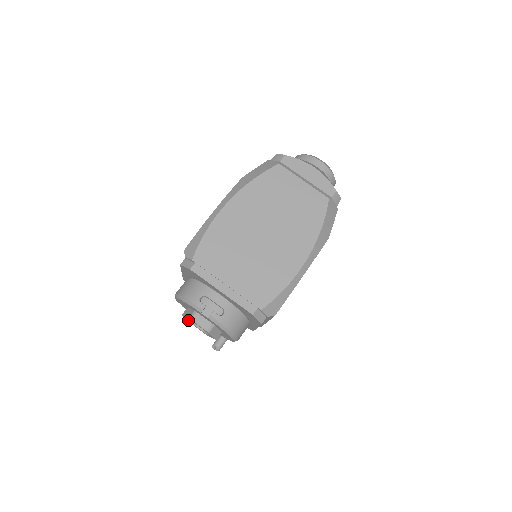
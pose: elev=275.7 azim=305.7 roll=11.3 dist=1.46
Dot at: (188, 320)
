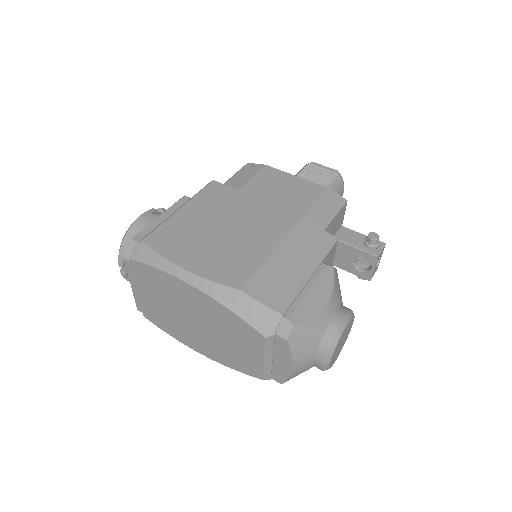
Dot at: occluded
